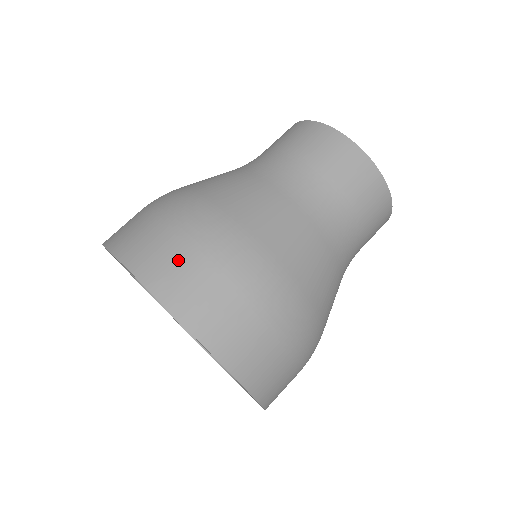
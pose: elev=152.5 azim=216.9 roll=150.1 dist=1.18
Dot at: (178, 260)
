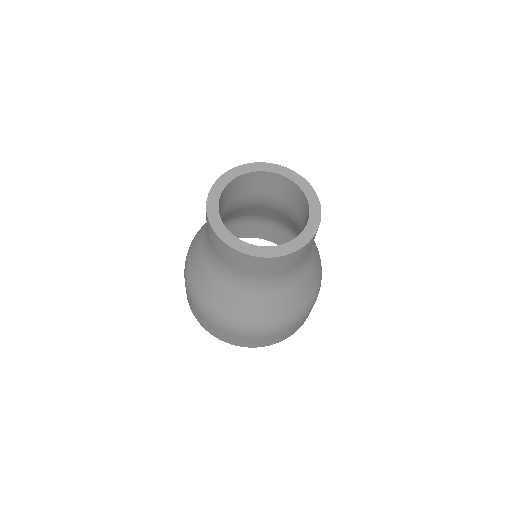
Dot at: (259, 341)
